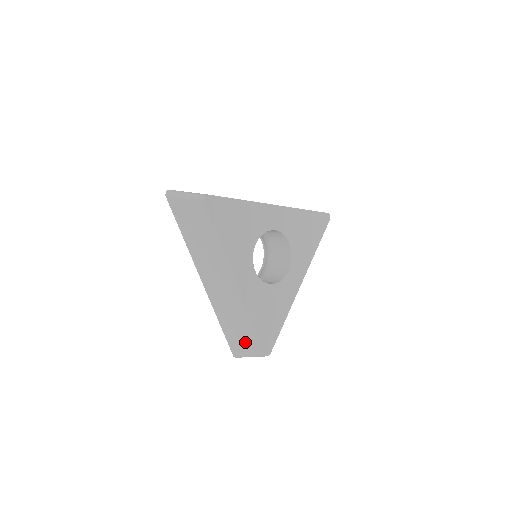
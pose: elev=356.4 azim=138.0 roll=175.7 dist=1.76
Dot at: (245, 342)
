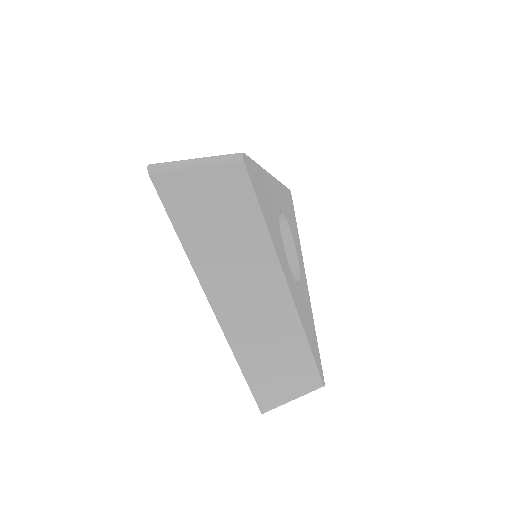
Dot at: (289, 380)
